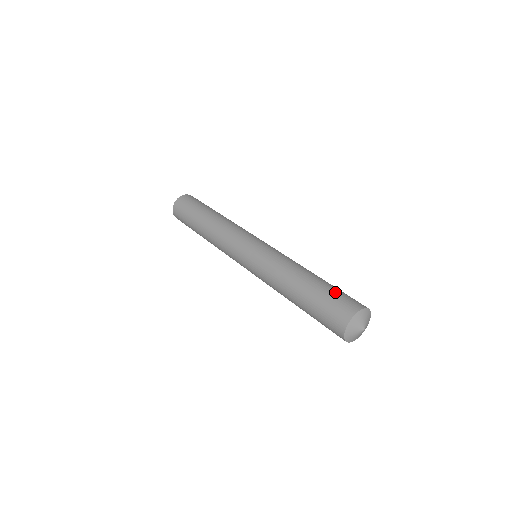
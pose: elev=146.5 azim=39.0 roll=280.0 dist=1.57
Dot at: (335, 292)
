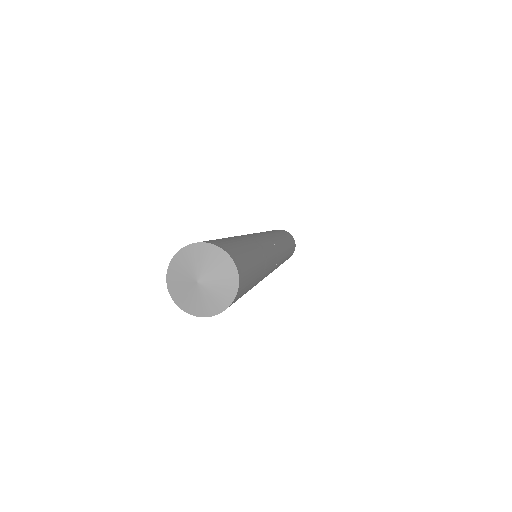
Dot at: (220, 239)
